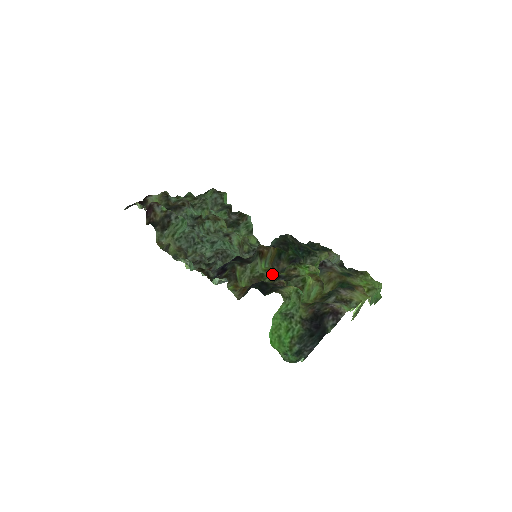
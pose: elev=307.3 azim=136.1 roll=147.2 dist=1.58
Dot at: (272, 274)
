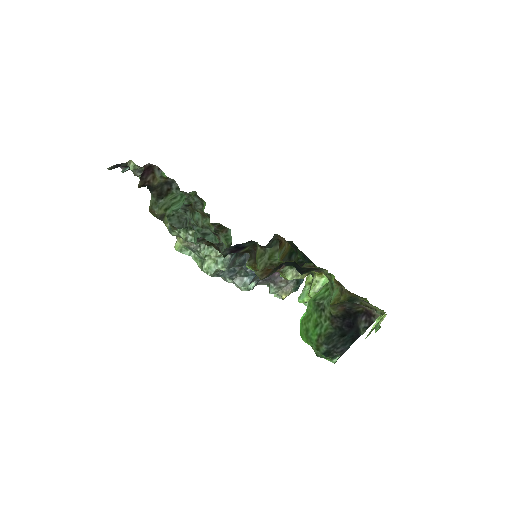
Dot at: occluded
